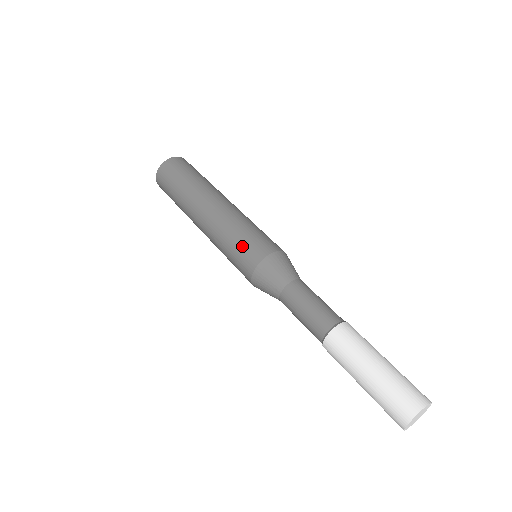
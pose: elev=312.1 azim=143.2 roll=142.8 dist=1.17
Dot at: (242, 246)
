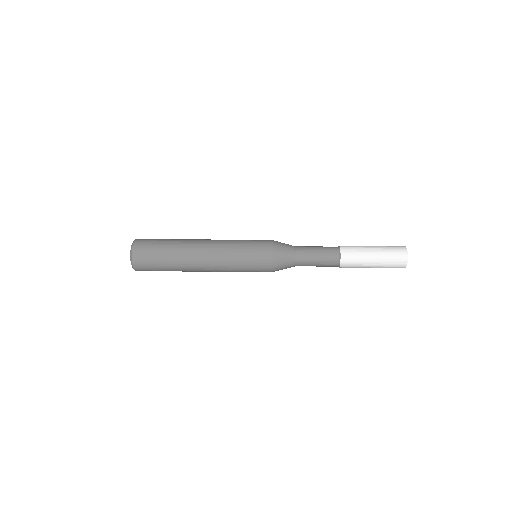
Dot at: (252, 242)
